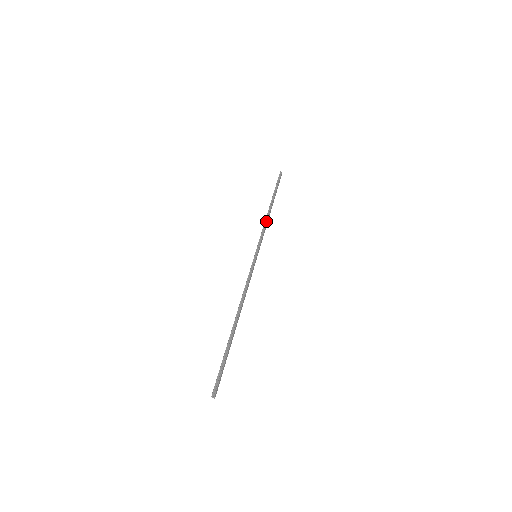
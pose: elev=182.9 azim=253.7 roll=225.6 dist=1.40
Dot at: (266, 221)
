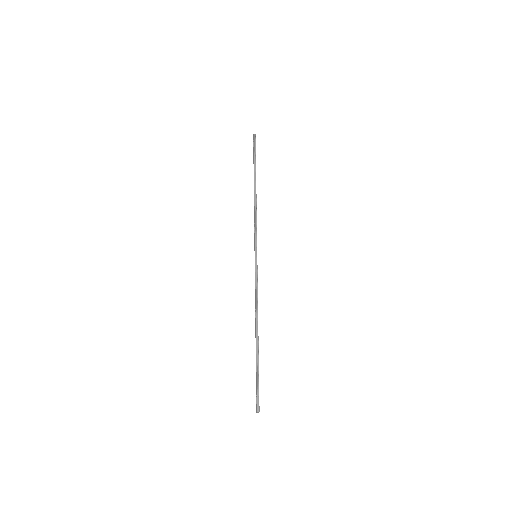
Dot at: (256, 210)
